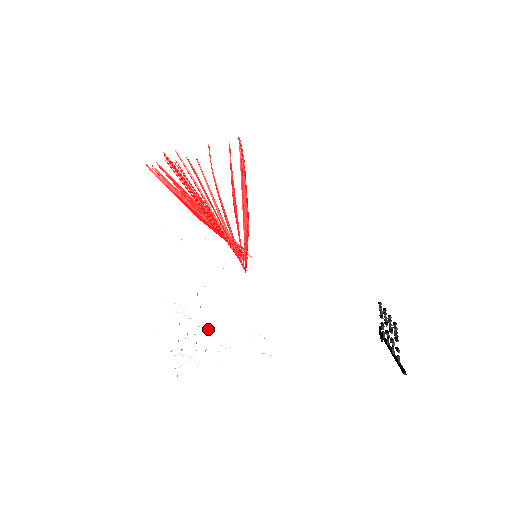
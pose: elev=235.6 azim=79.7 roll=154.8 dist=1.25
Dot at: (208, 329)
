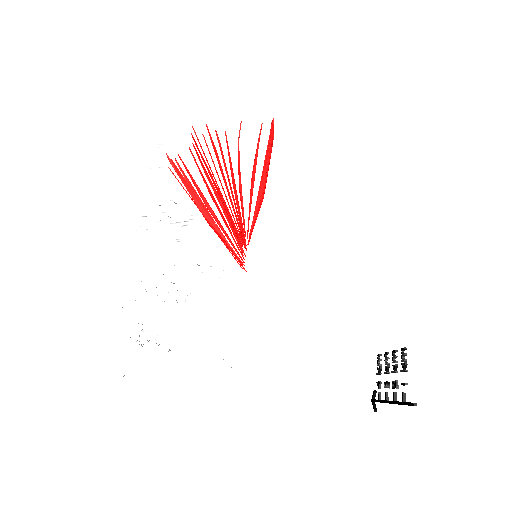
Dot at: occluded
